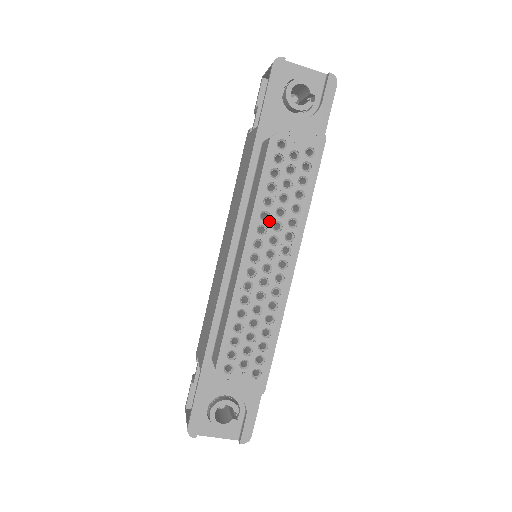
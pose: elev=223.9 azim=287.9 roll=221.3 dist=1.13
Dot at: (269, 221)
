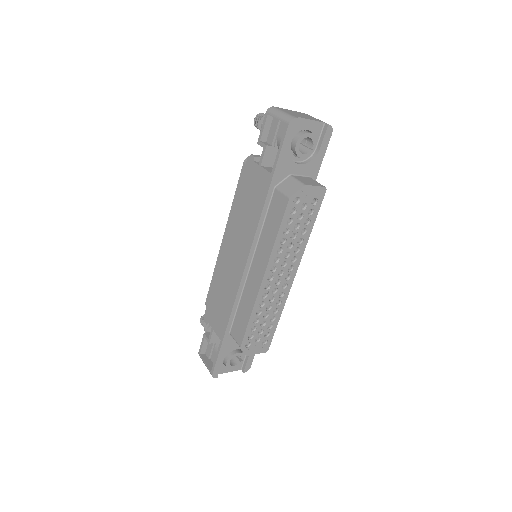
Dot at: (282, 253)
